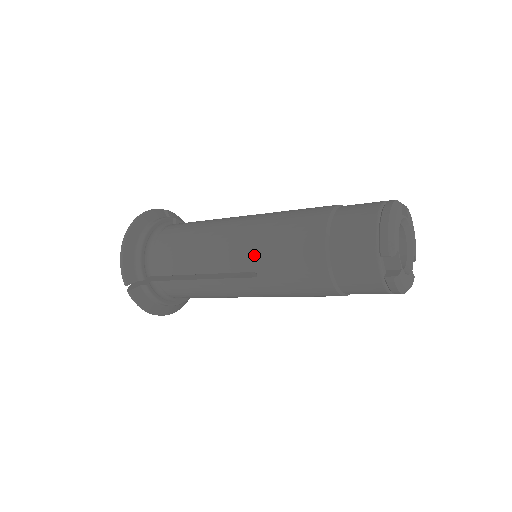
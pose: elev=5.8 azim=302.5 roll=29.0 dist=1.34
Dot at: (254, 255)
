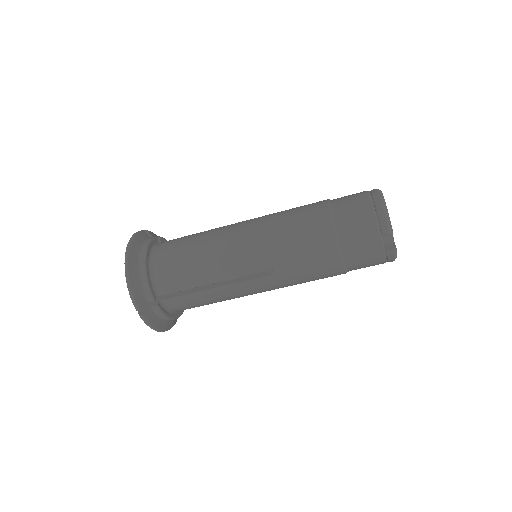
Dot at: (269, 256)
